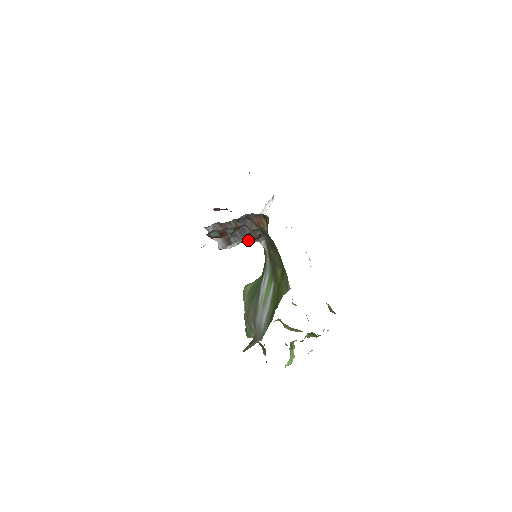
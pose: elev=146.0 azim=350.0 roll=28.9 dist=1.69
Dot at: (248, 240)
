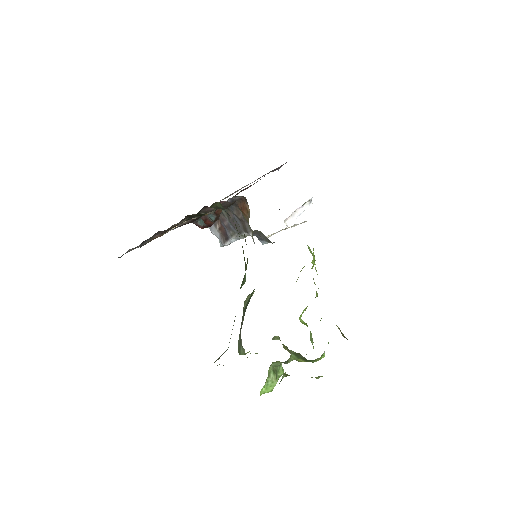
Dot at: (240, 233)
